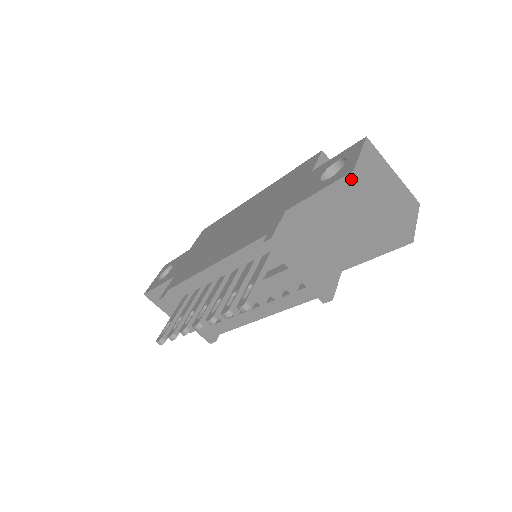
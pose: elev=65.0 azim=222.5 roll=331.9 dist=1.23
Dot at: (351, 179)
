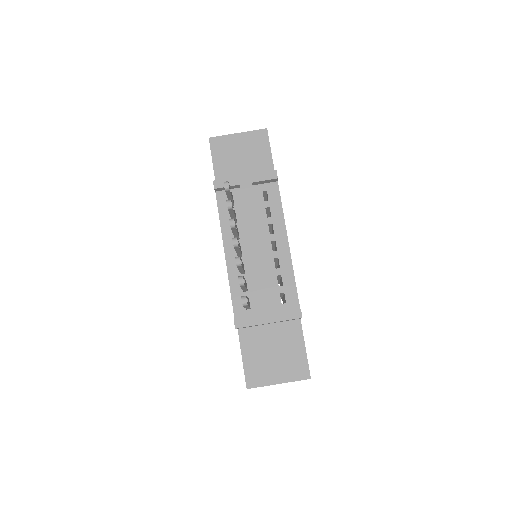
Dot at: (213, 141)
